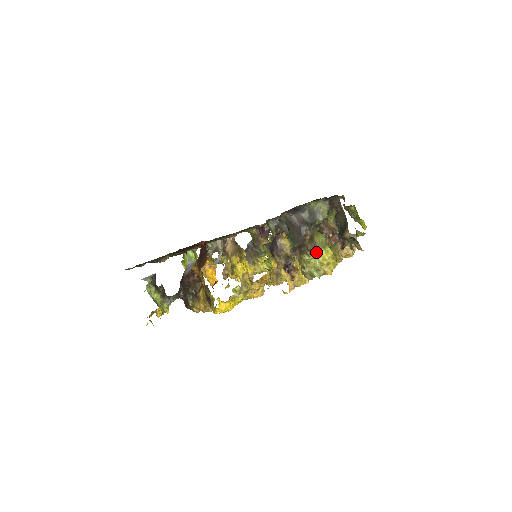
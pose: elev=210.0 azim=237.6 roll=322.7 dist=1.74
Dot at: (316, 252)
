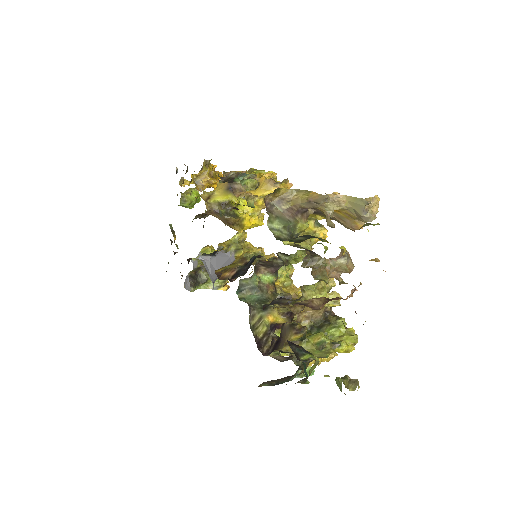
Dot at: occluded
